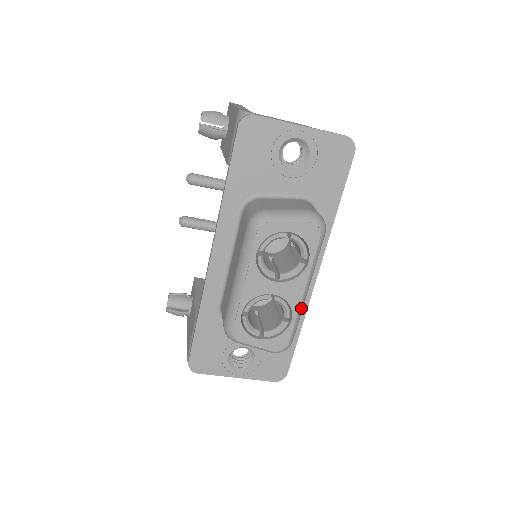
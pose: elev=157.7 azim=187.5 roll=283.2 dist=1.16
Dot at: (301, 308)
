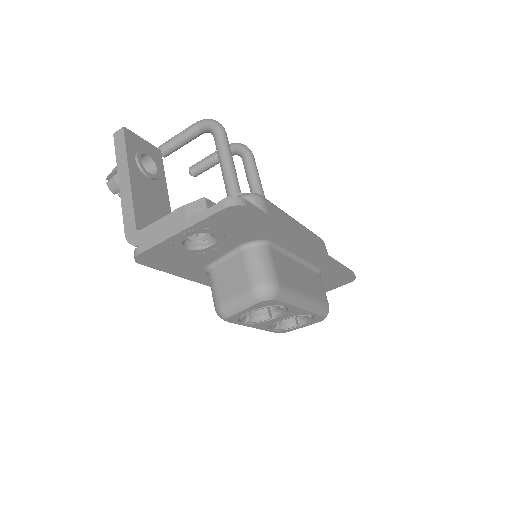
Dot at: (312, 308)
